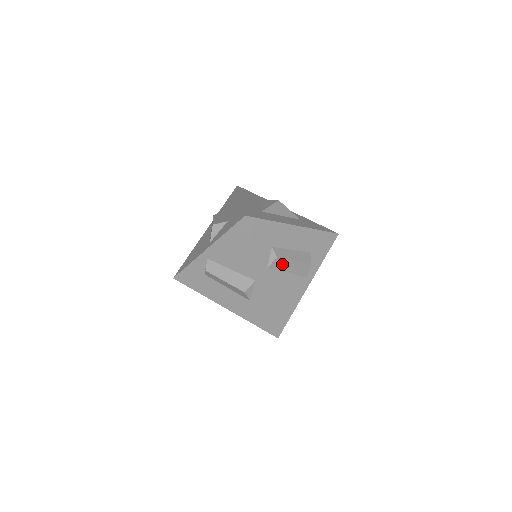
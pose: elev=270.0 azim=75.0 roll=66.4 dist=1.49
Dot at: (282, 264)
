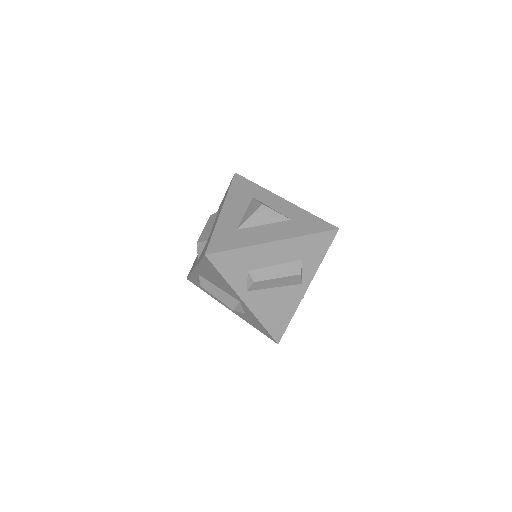
Dot at: (263, 284)
